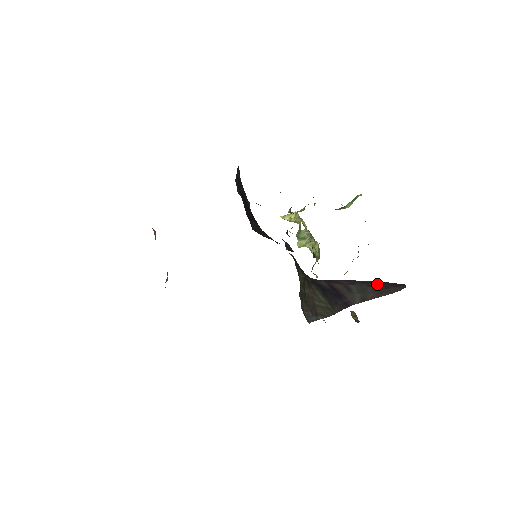
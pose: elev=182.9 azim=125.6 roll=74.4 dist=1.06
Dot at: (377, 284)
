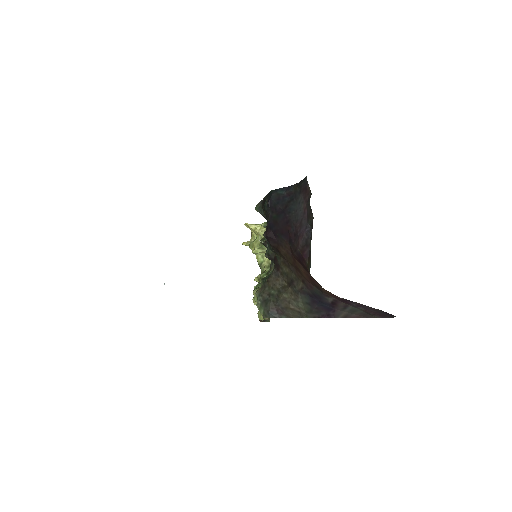
Dot at: (373, 311)
